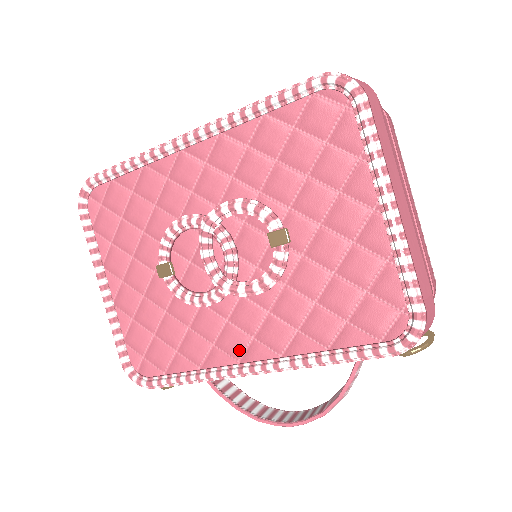
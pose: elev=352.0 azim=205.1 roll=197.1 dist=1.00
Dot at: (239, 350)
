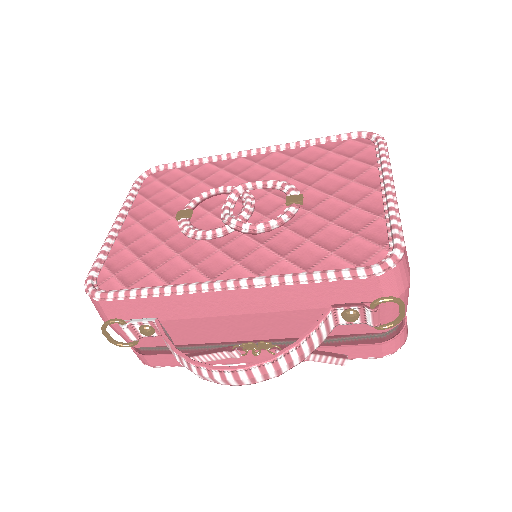
Dot at: (218, 271)
